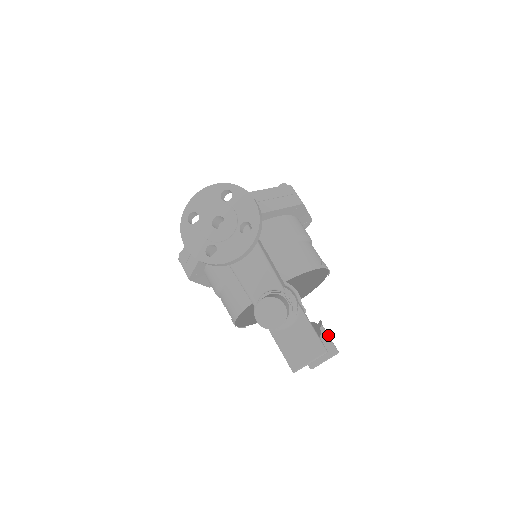
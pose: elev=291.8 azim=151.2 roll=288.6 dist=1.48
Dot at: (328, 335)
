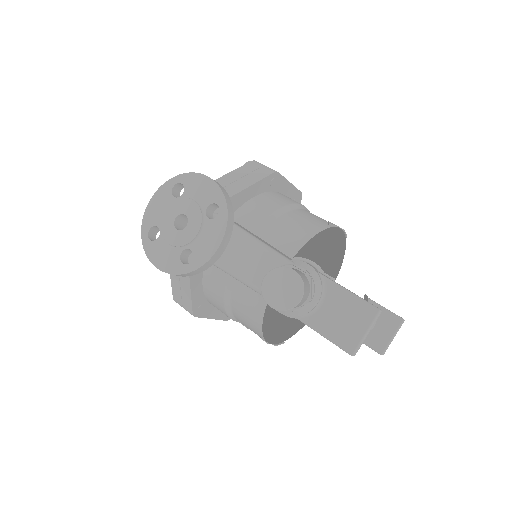
Dot at: (381, 306)
